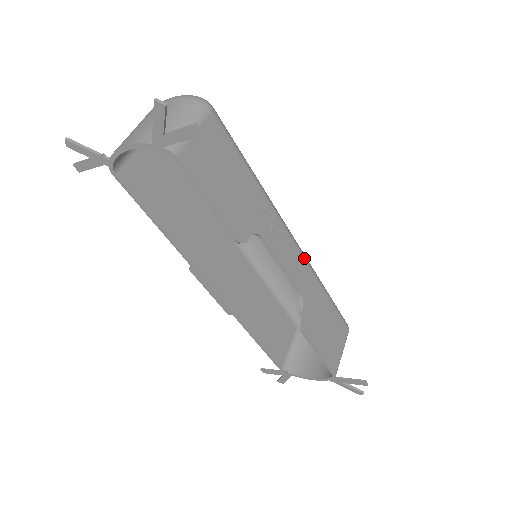
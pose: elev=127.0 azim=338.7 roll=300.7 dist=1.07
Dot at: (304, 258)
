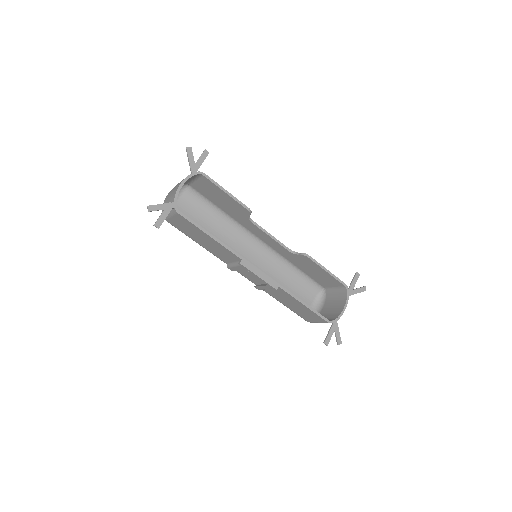
Dot at: occluded
